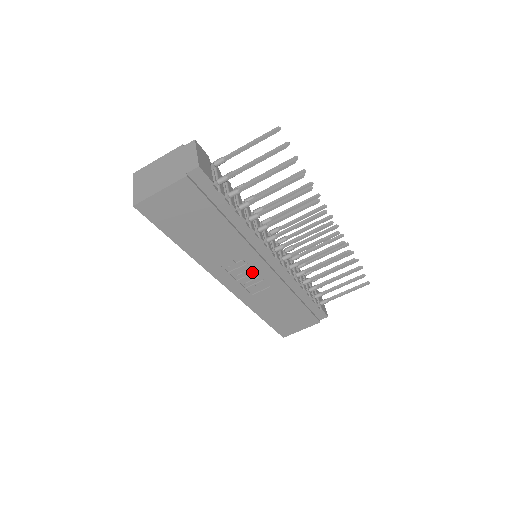
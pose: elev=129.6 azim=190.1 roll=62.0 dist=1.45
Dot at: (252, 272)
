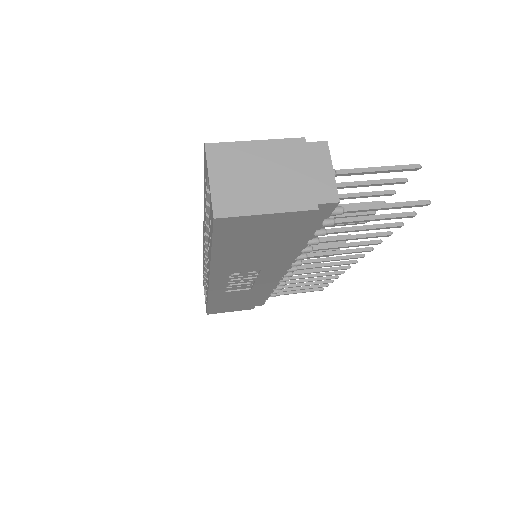
Dot at: (251, 279)
